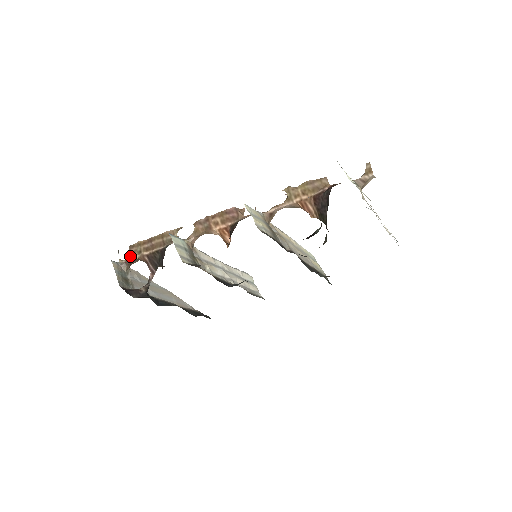
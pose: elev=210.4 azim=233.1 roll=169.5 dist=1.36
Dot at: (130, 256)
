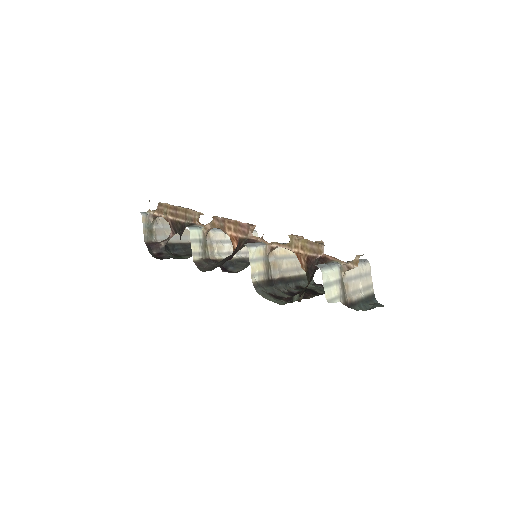
Dot at: (157, 212)
